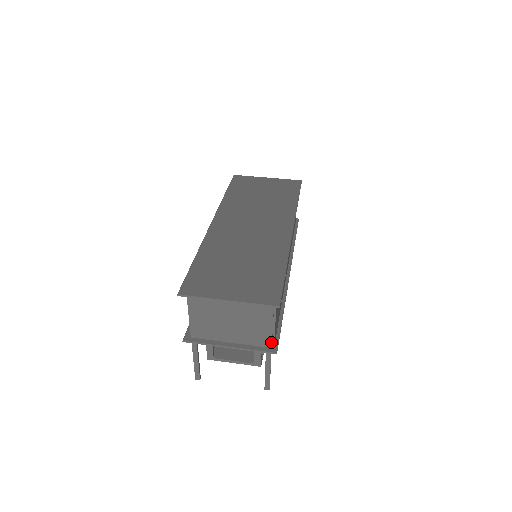
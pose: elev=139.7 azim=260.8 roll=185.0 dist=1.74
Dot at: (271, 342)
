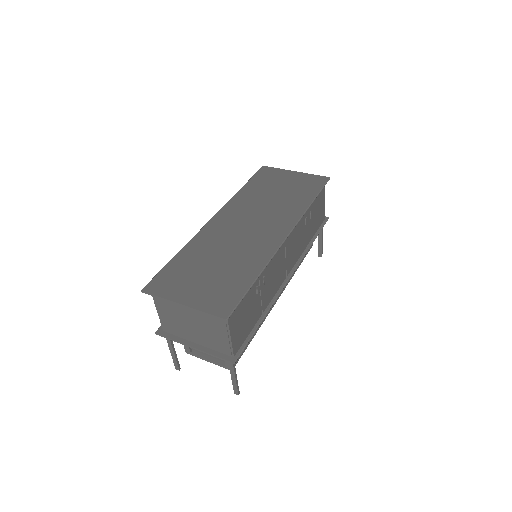
Dot at: (230, 351)
